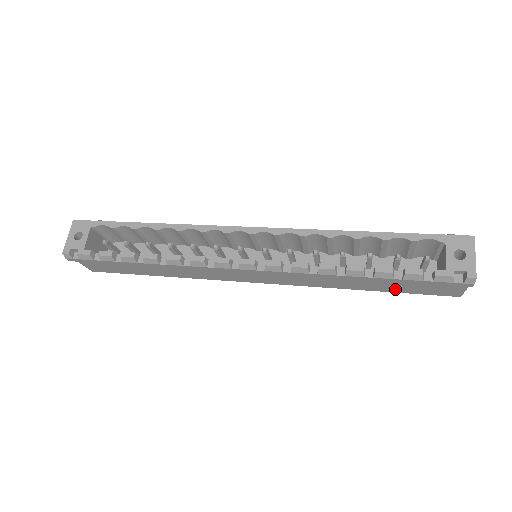
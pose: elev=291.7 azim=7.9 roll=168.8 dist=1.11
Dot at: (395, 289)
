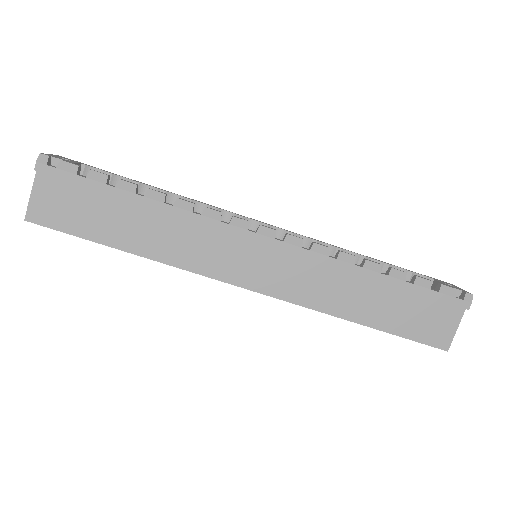
Dot at: (392, 324)
